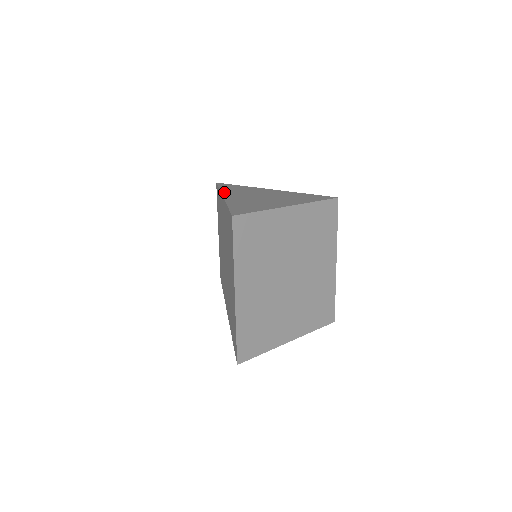
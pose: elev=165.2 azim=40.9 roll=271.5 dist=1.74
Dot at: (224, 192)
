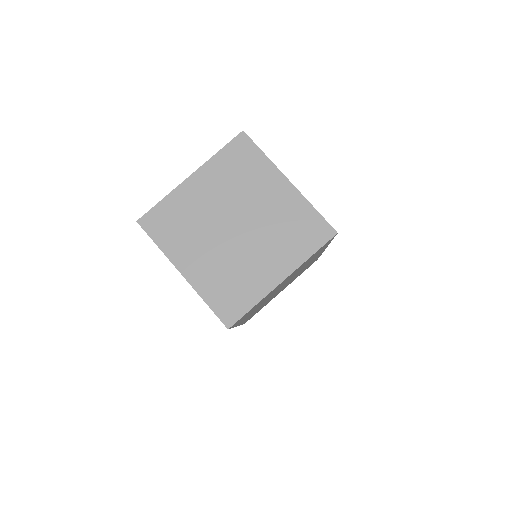
Dot at: occluded
